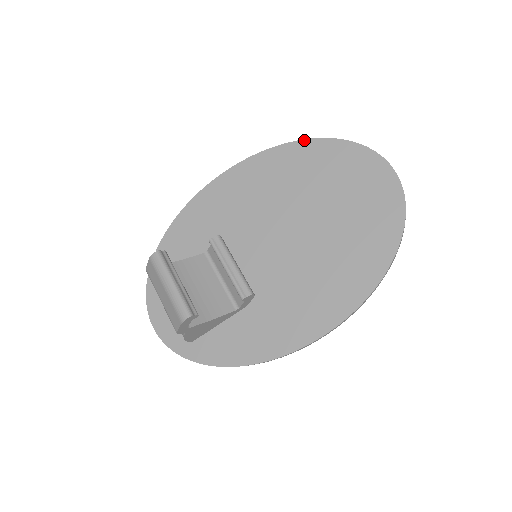
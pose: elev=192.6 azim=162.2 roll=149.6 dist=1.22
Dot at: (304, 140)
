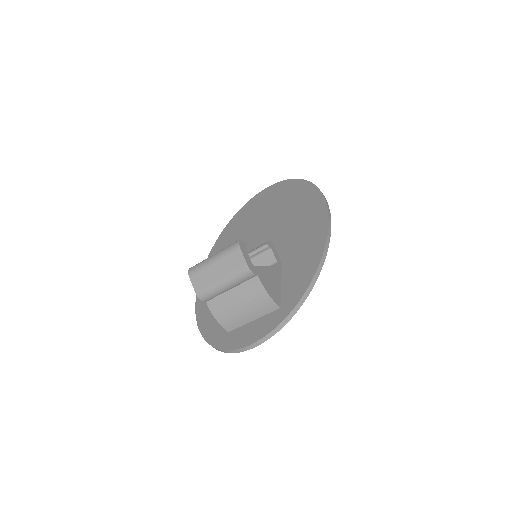
Dot at: (221, 234)
